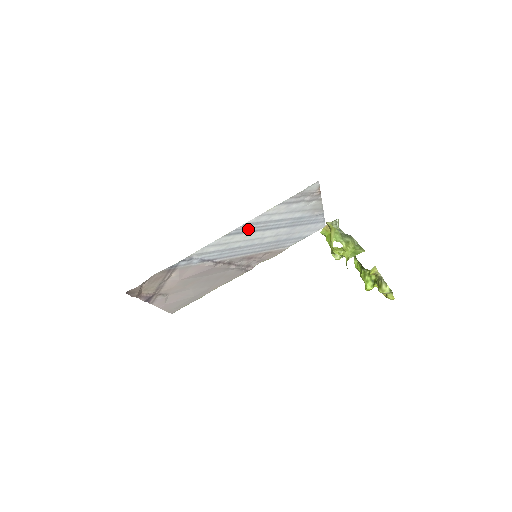
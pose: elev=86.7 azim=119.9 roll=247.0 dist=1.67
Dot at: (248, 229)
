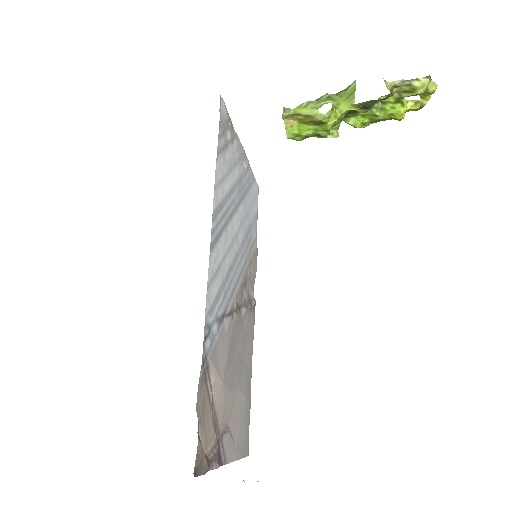
Dot at: (219, 225)
